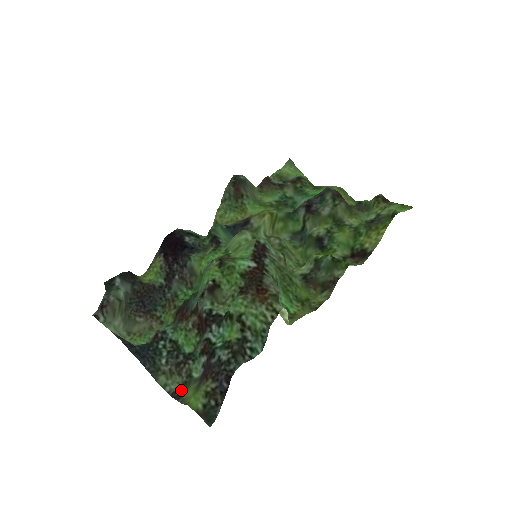
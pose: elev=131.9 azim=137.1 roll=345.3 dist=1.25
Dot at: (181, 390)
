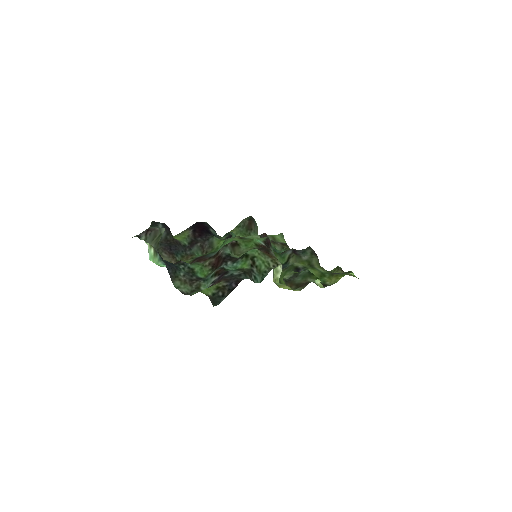
Dot at: (189, 293)
